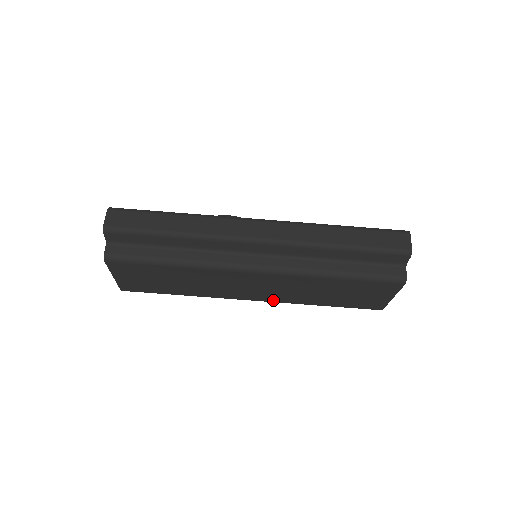
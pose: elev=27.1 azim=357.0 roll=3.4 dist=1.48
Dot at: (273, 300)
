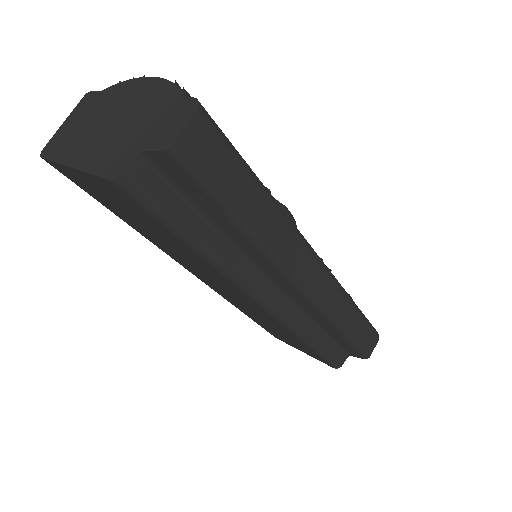
Dot at: (214, 289)
